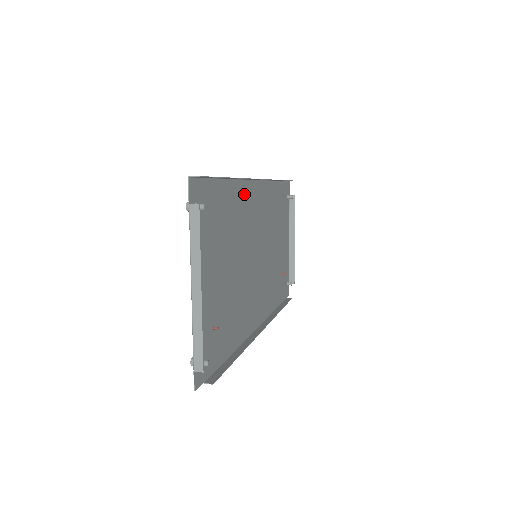
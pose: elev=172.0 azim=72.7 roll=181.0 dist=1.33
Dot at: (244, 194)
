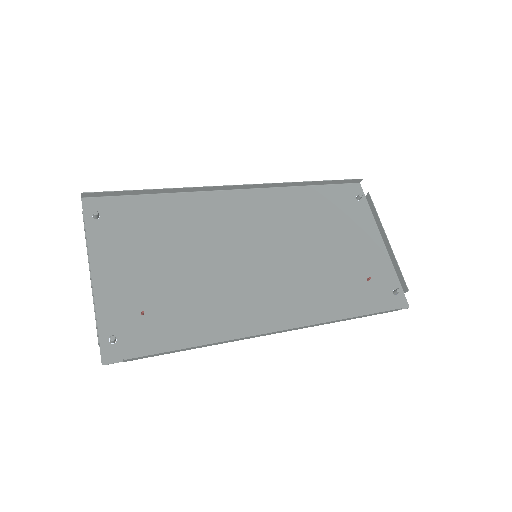
Dot at: (208, 203)
